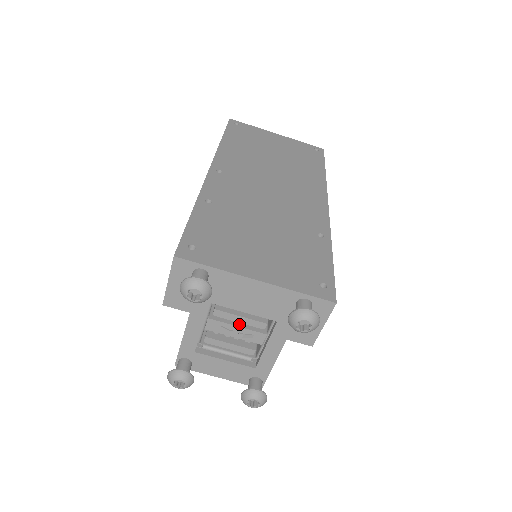
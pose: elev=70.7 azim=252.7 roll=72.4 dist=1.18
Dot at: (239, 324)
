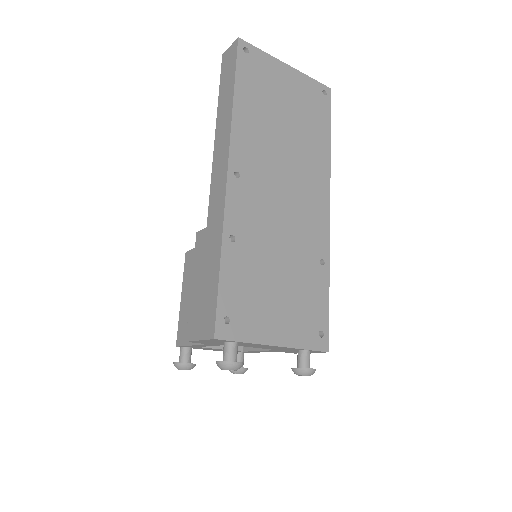
Dot at: occluded
